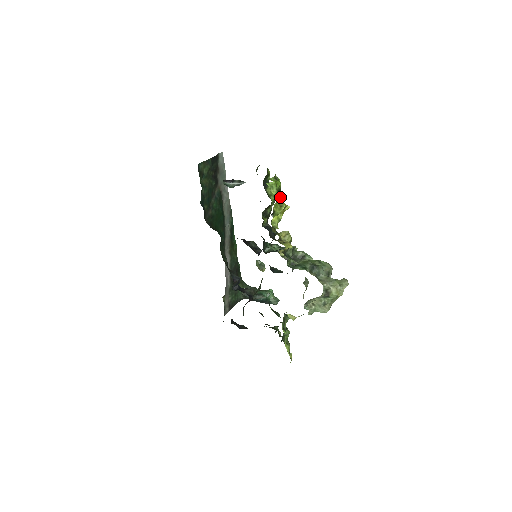
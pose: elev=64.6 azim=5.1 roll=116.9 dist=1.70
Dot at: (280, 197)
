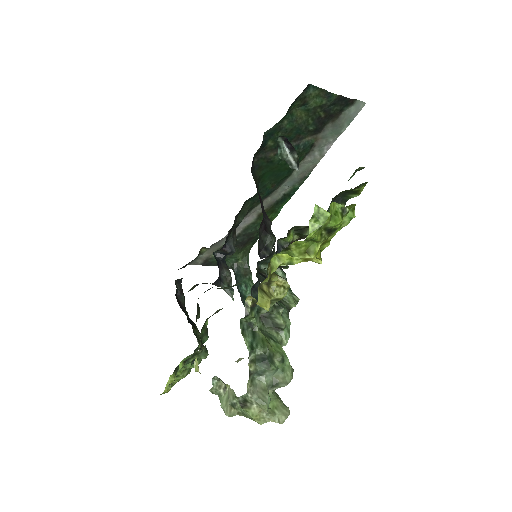
Dot at: (318, 240)
